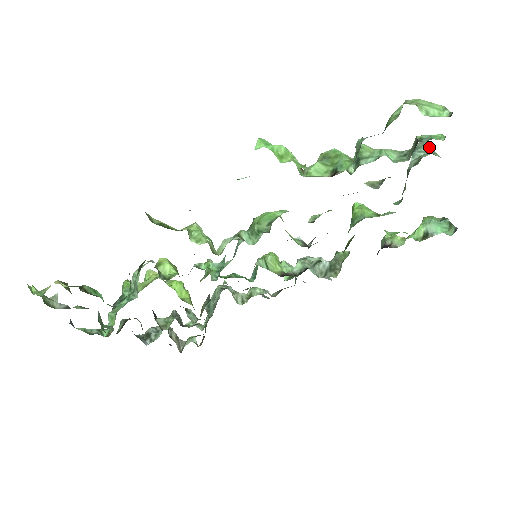
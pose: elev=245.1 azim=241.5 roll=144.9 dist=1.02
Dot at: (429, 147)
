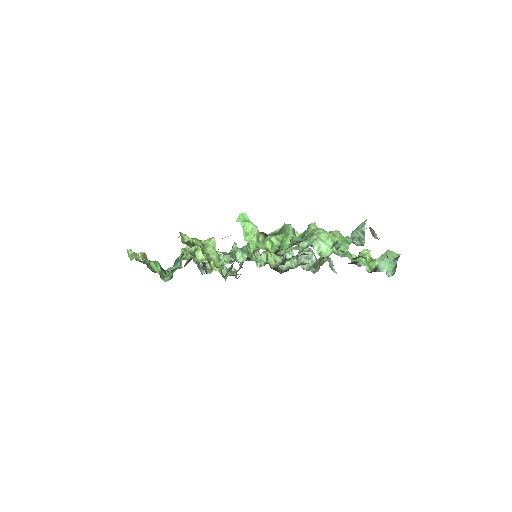
Dot at: (363, 232)
